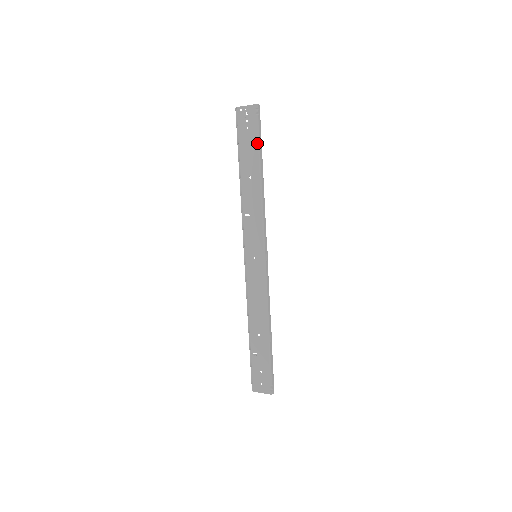
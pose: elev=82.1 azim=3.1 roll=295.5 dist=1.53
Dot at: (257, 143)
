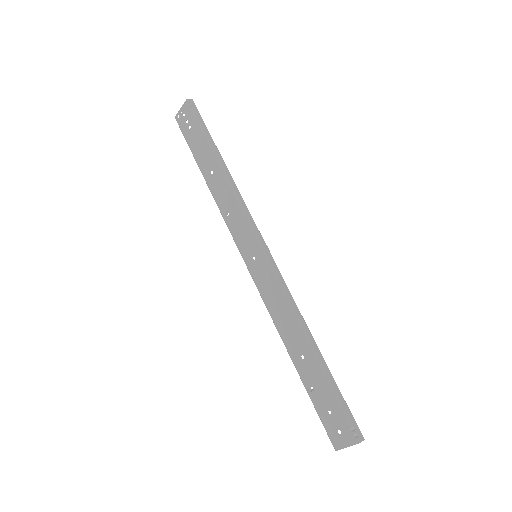
Dot at: (202, 134)
